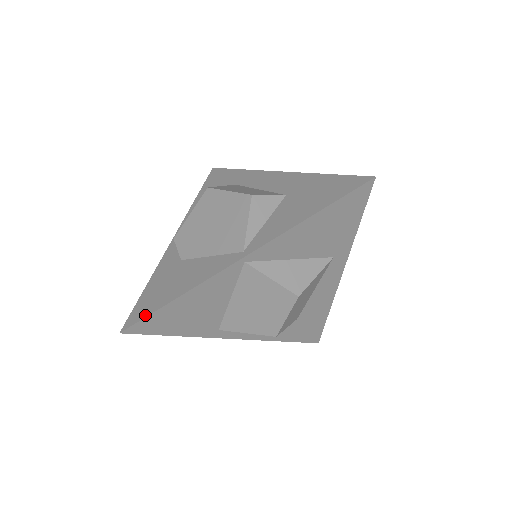
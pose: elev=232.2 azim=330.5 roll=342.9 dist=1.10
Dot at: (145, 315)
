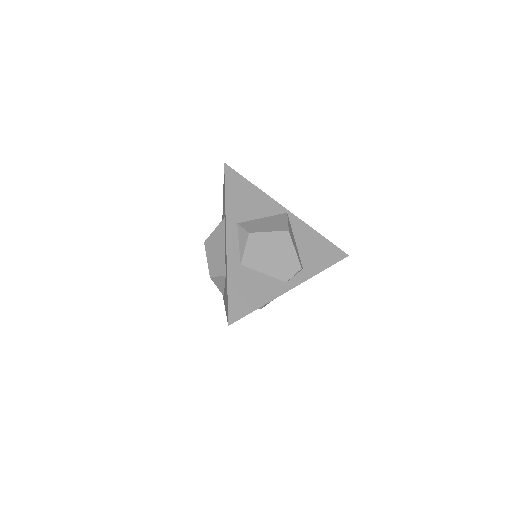
Dot at: occluded
